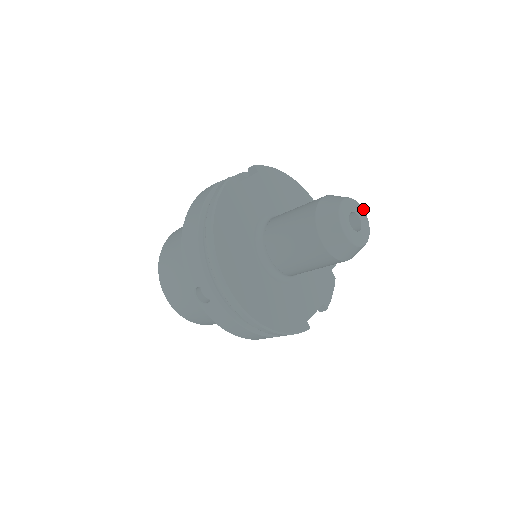
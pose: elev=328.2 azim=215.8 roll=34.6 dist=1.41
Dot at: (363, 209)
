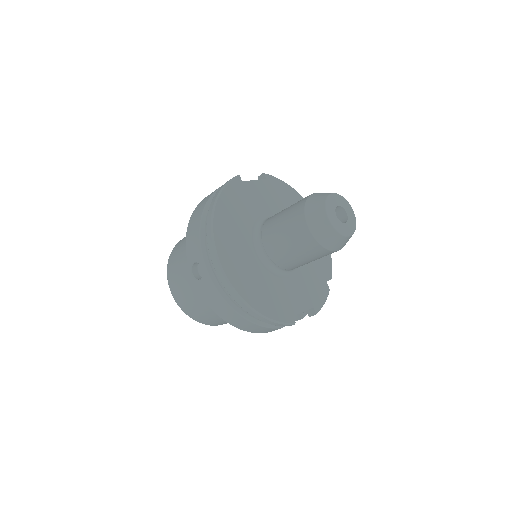
Dot at: occluded
